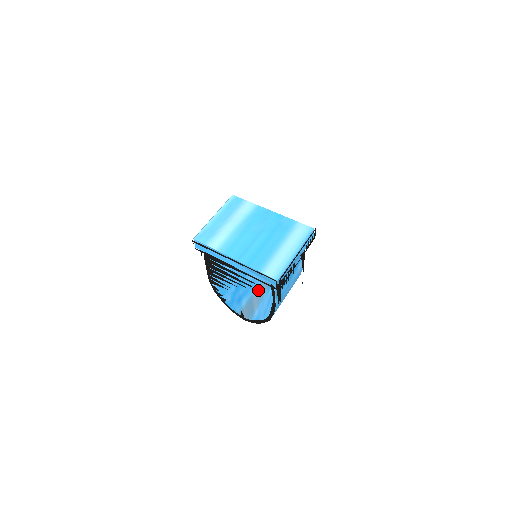
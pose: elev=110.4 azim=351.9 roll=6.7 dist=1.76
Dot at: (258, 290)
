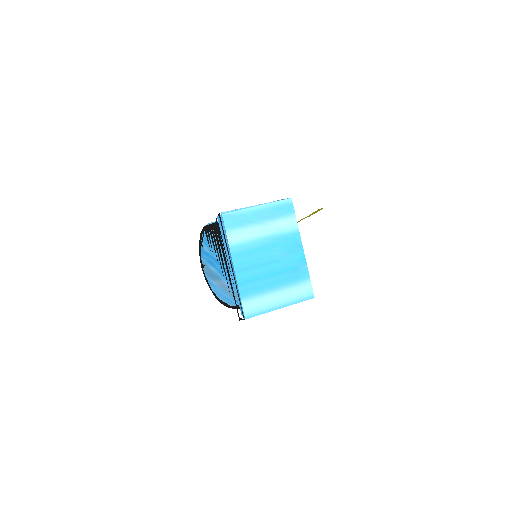
Dot at: (229, 288)
